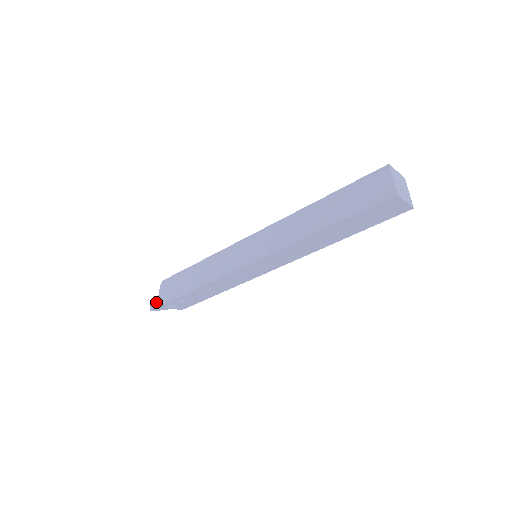
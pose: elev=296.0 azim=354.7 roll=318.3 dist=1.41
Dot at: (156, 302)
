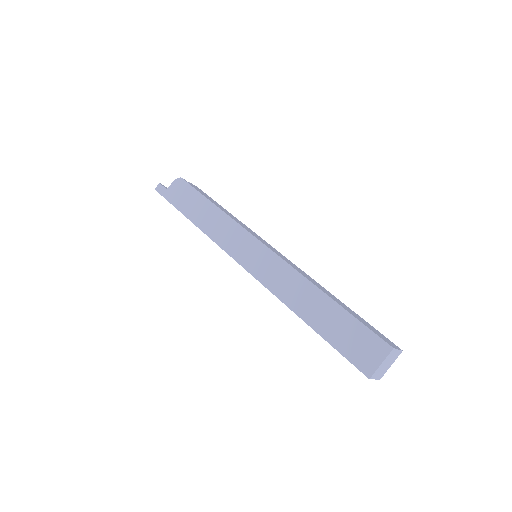
Dot at: (163, 189)
